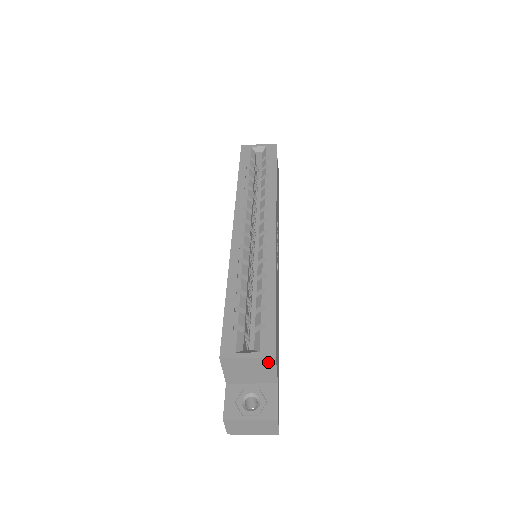
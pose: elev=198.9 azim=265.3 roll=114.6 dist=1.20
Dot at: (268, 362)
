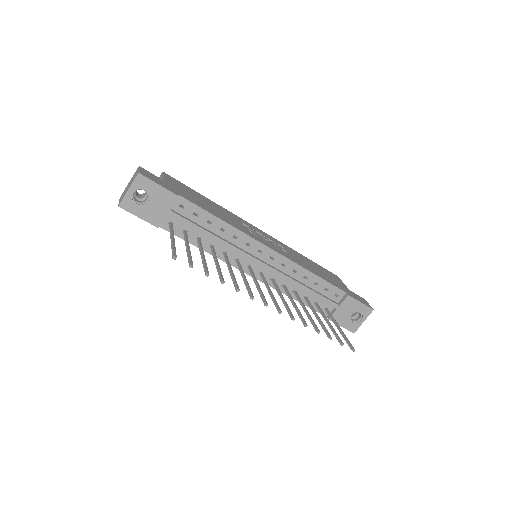
Dot at: (160, 177)
